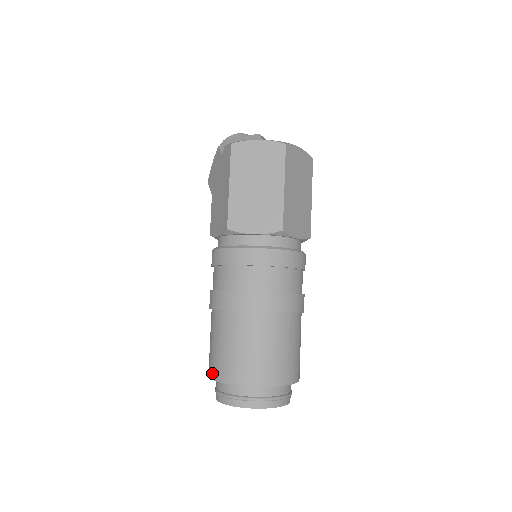
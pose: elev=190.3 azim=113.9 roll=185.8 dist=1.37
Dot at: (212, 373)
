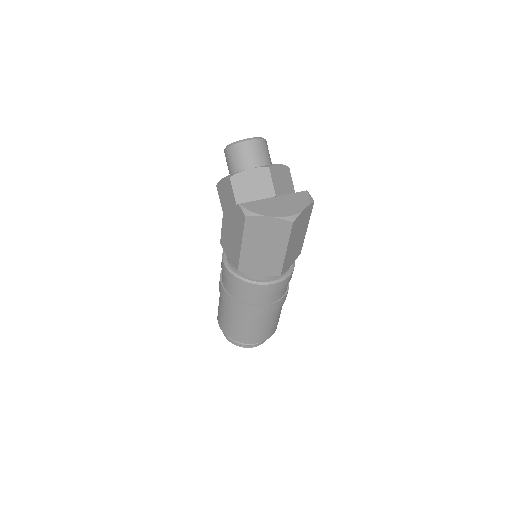
Dot at: (221, 327)
